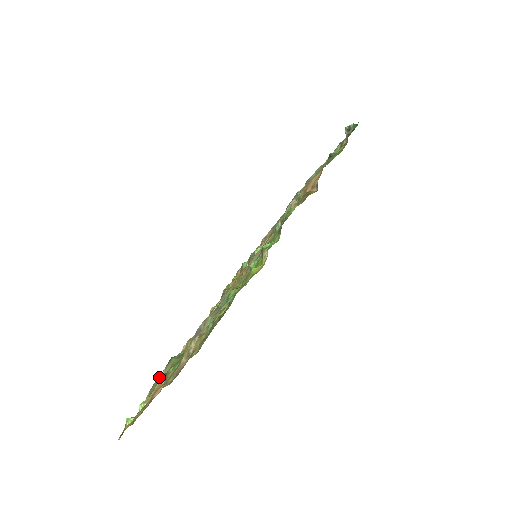
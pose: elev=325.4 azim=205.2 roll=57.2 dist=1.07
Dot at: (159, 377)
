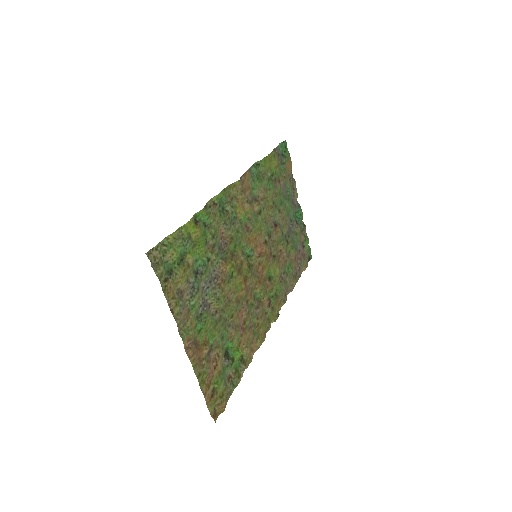
Dot at: (224, 366)
